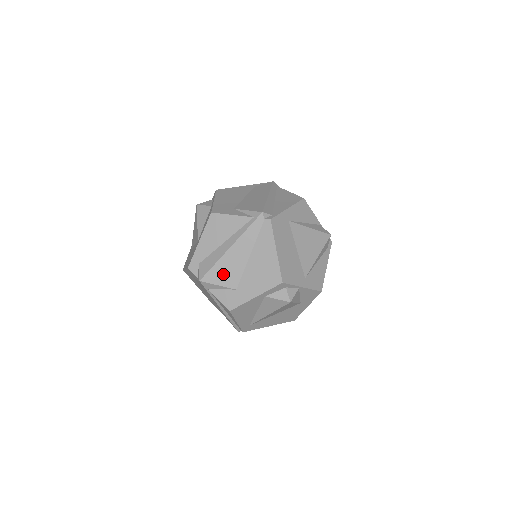
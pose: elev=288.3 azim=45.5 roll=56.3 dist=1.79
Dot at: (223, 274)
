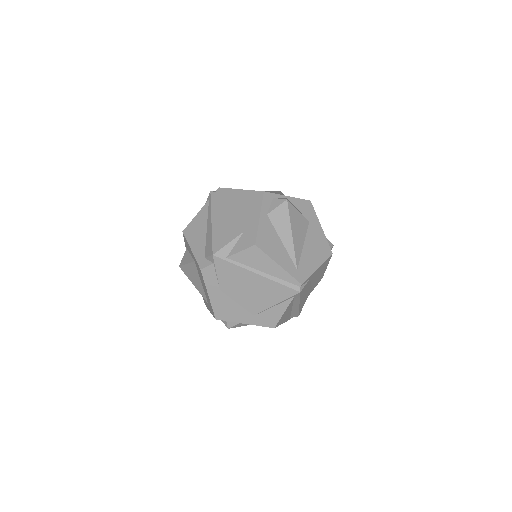
Dot at: (224, 235)
